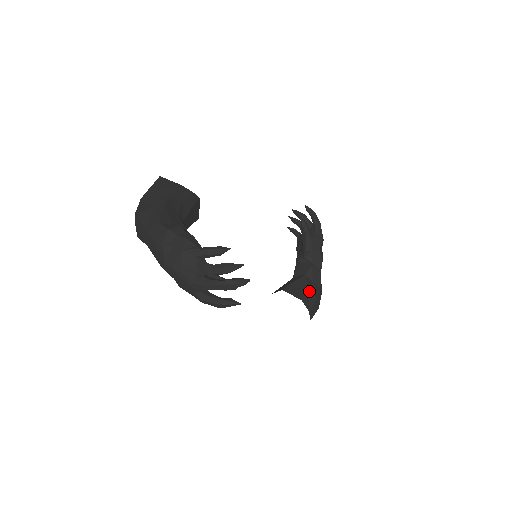
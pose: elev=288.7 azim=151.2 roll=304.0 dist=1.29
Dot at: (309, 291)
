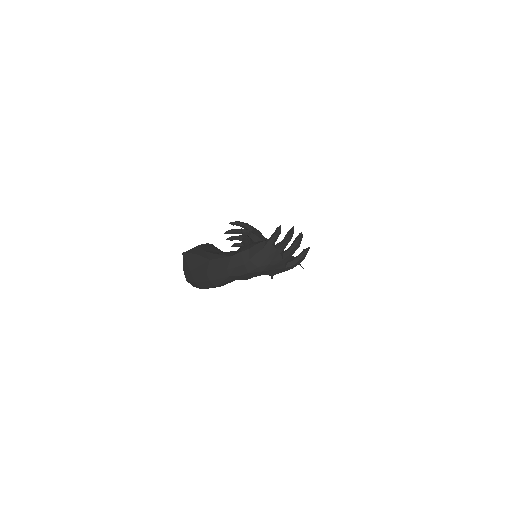
Dot at: occluded
